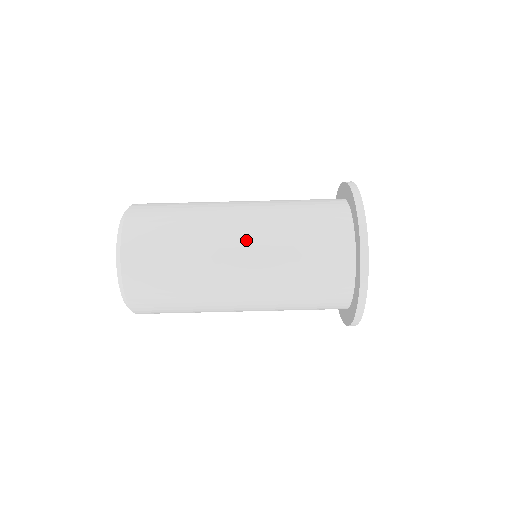
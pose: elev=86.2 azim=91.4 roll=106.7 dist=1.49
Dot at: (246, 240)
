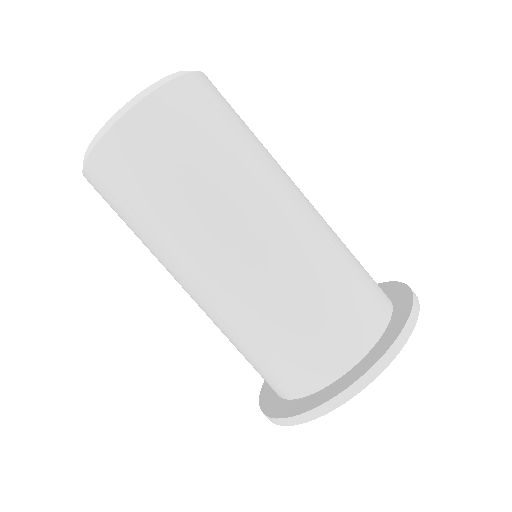
Dot at: (250, 257)
